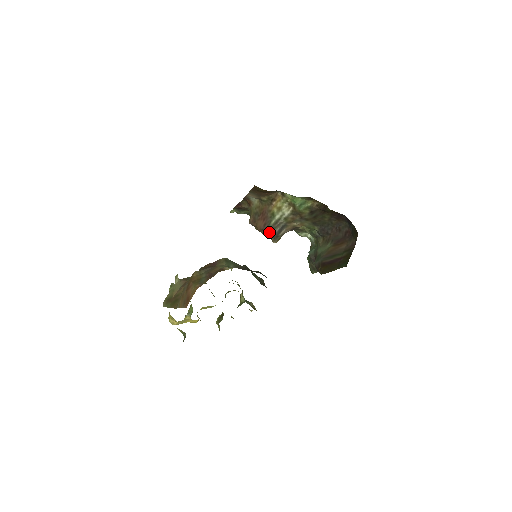
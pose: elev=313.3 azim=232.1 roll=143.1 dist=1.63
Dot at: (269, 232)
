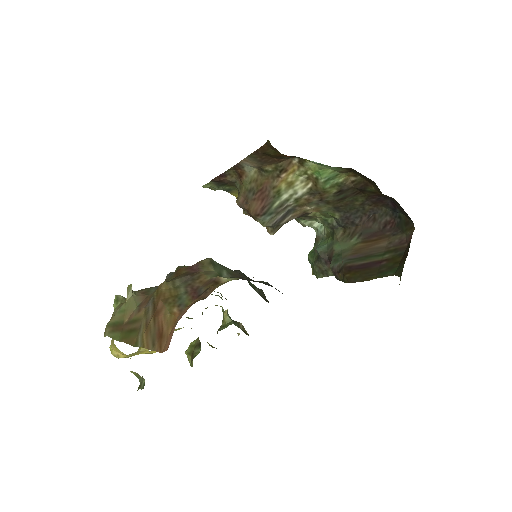
Dot at: (268, 219)
